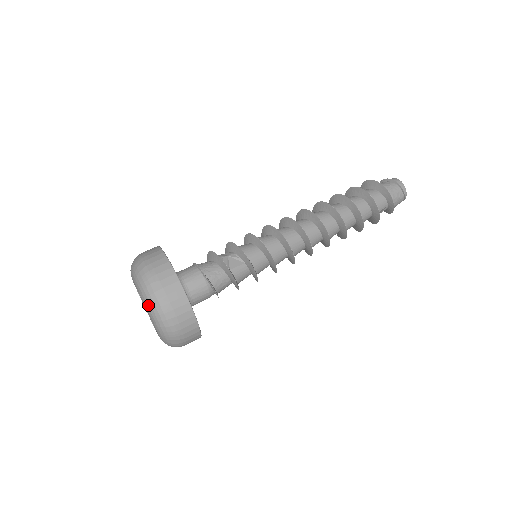
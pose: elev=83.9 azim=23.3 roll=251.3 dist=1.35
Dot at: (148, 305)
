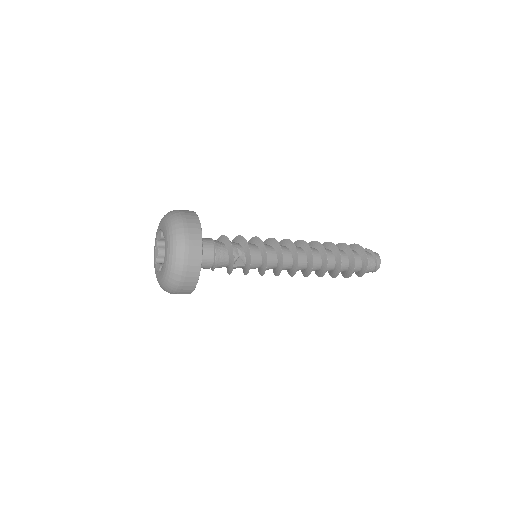
Dot at: (166, 279)
